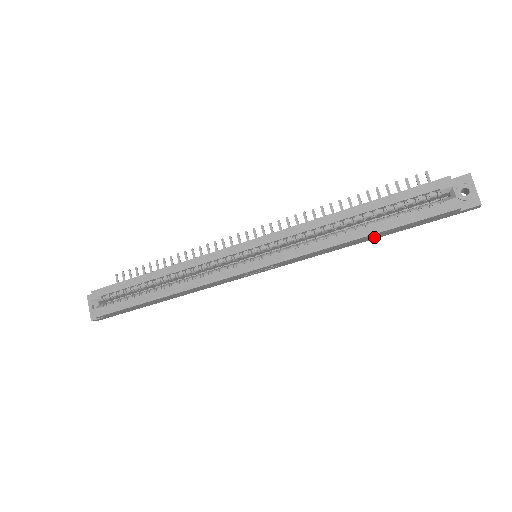
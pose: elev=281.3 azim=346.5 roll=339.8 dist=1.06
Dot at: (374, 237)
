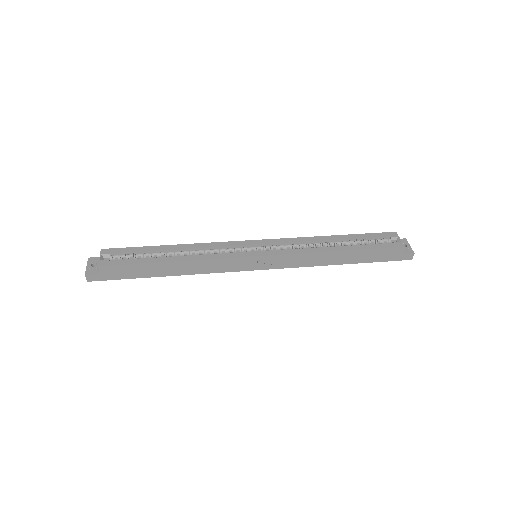
Dot at: (346, 260)
